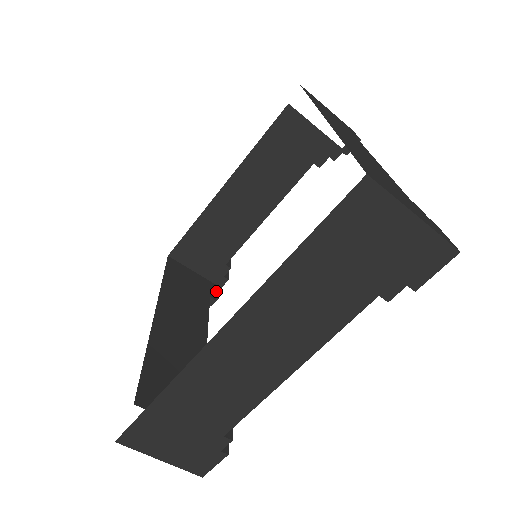
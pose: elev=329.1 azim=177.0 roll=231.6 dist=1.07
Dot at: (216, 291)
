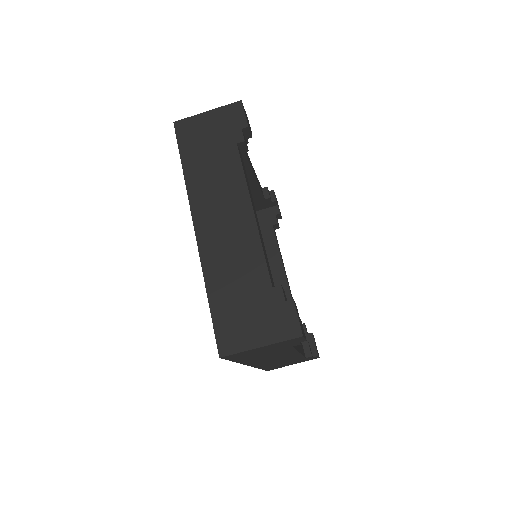
Dot at: (309, 343)
